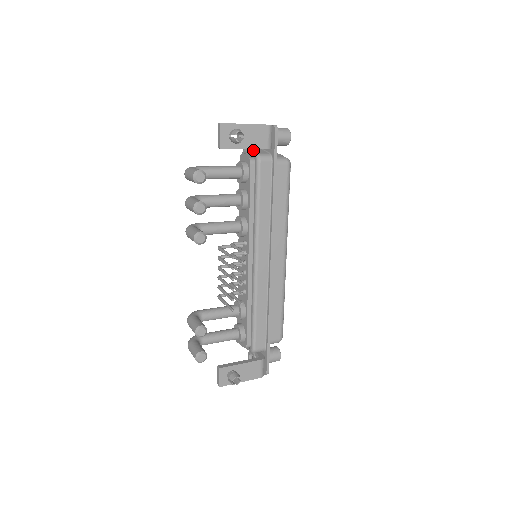
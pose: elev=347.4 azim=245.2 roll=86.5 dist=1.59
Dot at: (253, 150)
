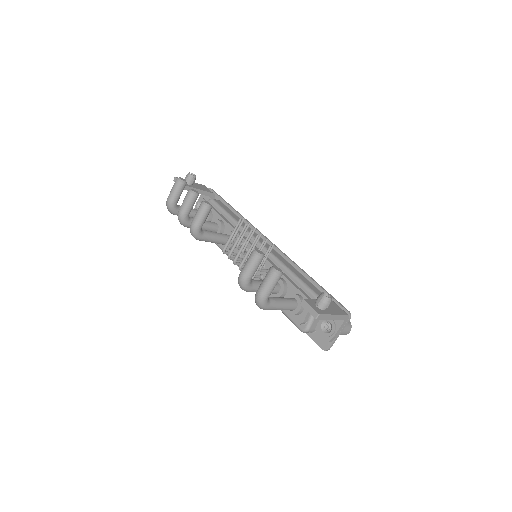
Dot at: occluded
